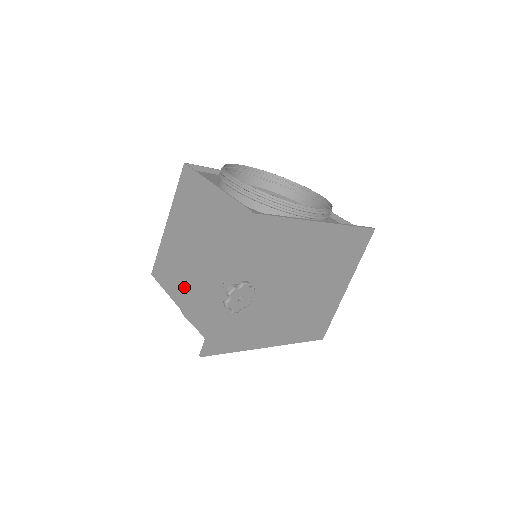
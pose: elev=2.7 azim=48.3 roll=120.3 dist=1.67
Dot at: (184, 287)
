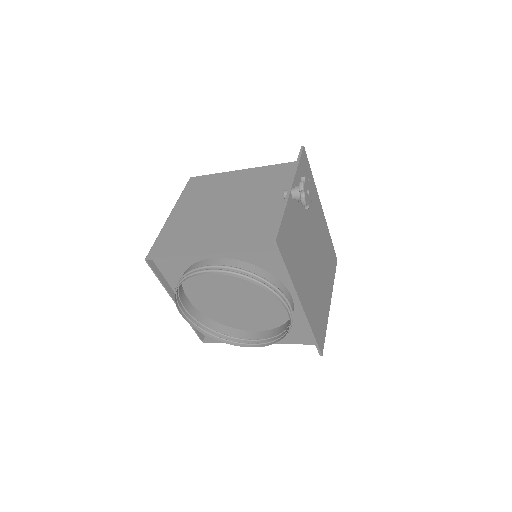
Dot at: (212, 237)
